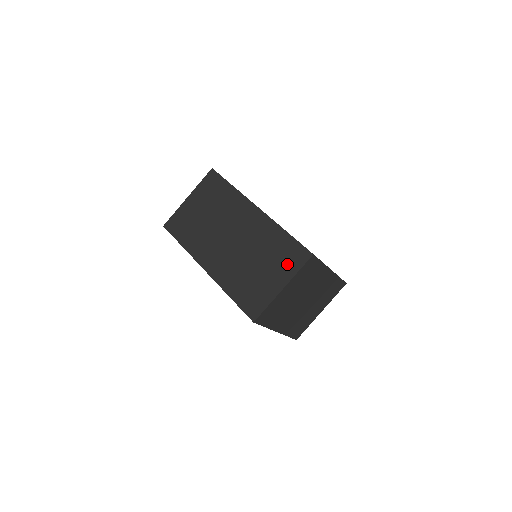
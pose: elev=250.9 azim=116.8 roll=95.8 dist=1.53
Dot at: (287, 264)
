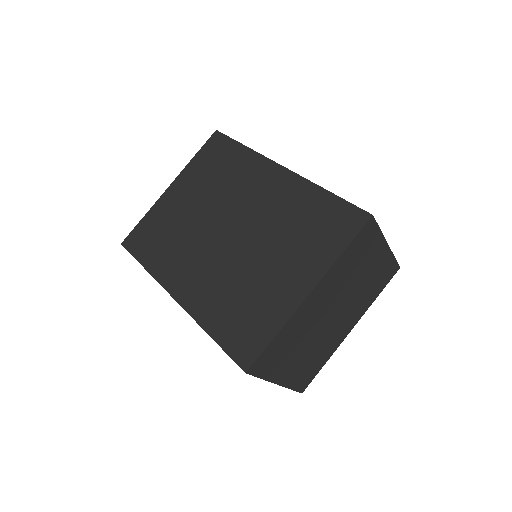
Dot at: occluded
